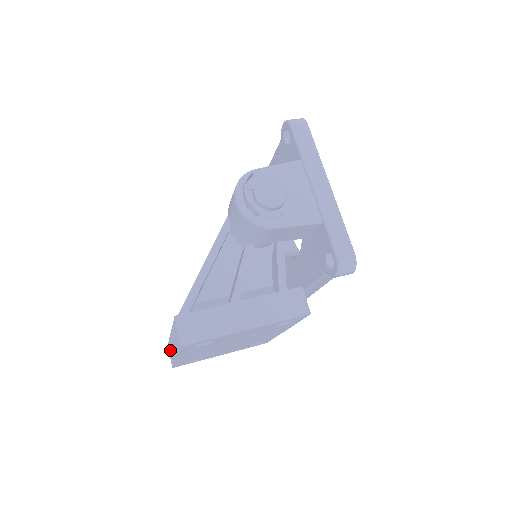
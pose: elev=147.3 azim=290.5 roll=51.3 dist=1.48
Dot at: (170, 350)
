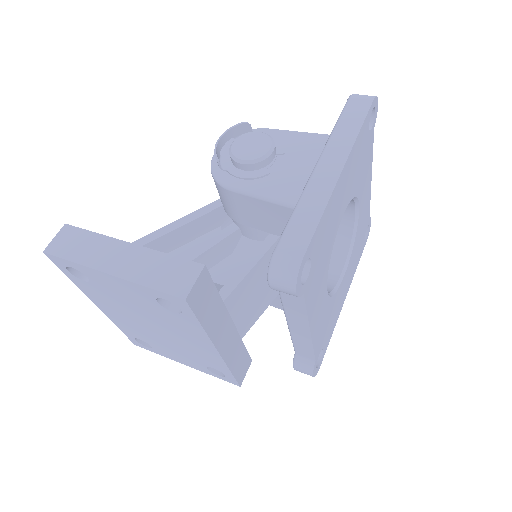
Dot at: occluded
